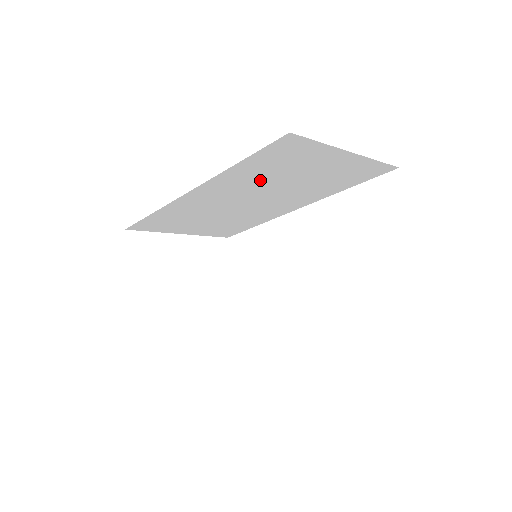
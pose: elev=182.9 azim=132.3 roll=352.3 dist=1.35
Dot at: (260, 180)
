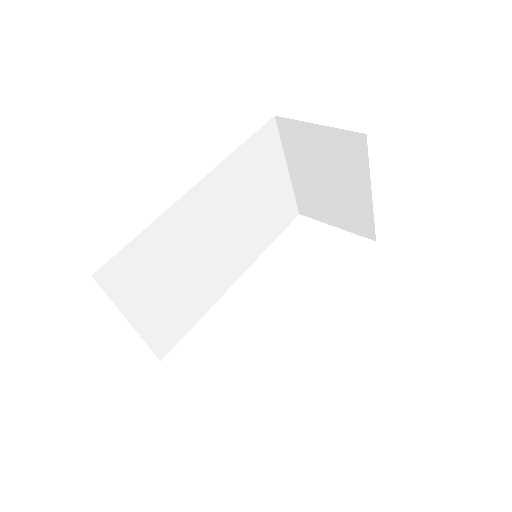
Dot at: (239, 190)
